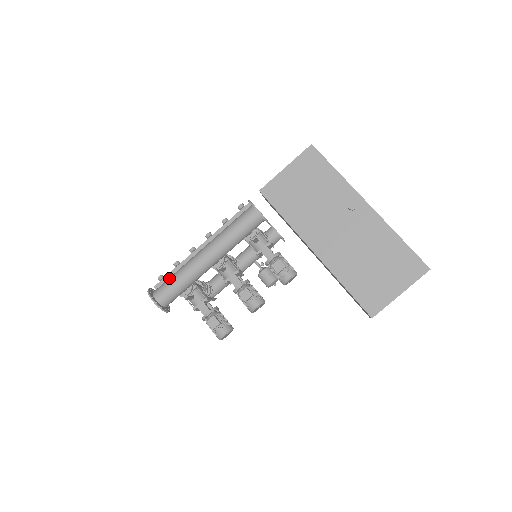
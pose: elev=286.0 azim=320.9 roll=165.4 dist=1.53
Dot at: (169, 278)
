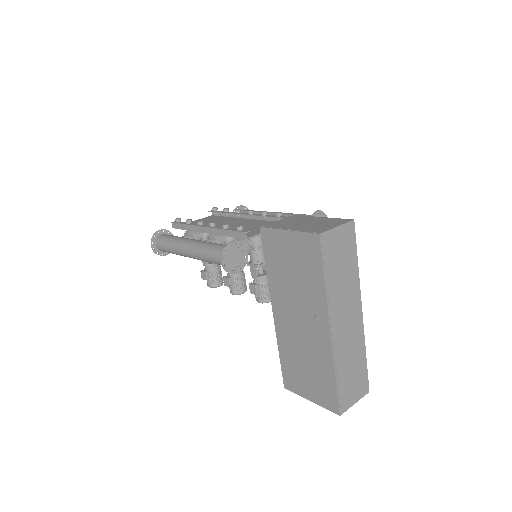
Dot at: (167, 239)
